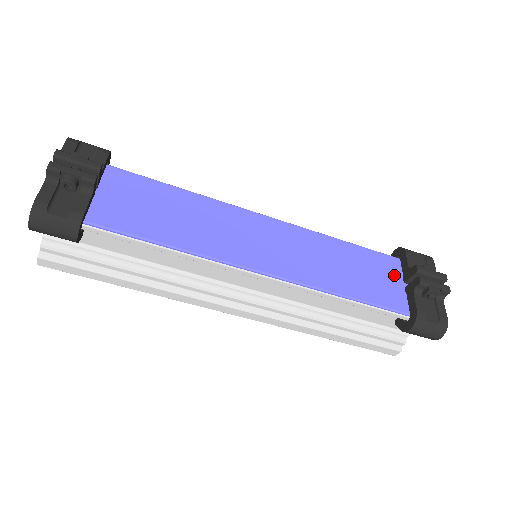
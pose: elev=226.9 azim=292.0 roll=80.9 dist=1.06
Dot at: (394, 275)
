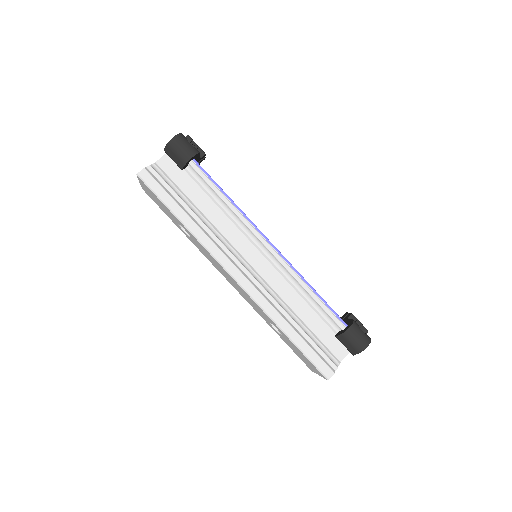
Dot at: occluded
